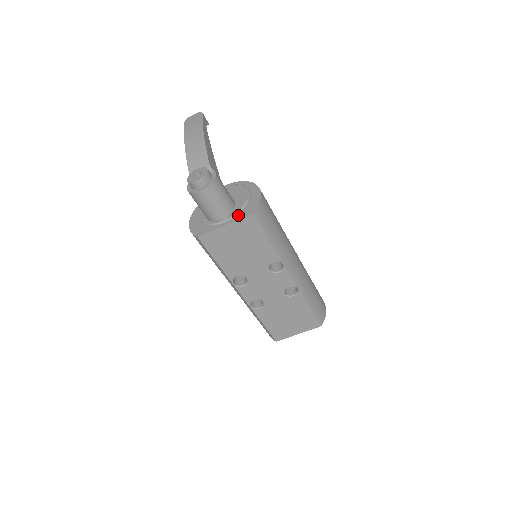
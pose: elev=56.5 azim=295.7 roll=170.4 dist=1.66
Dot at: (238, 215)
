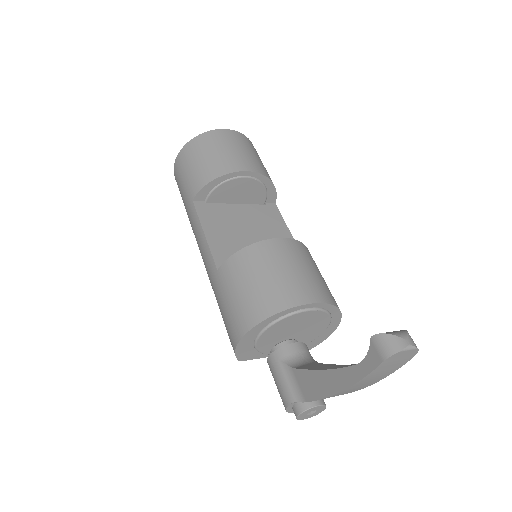
Dot at: occluded
